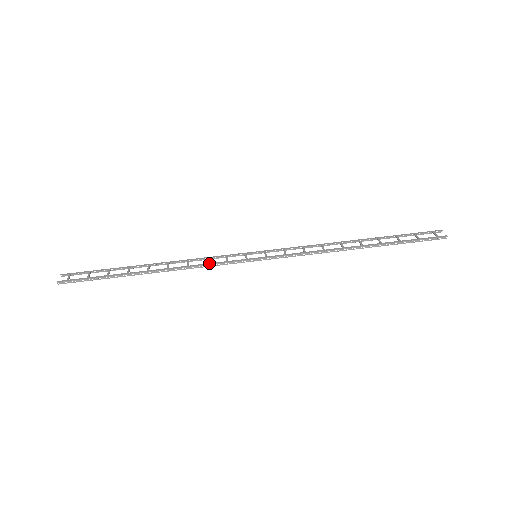
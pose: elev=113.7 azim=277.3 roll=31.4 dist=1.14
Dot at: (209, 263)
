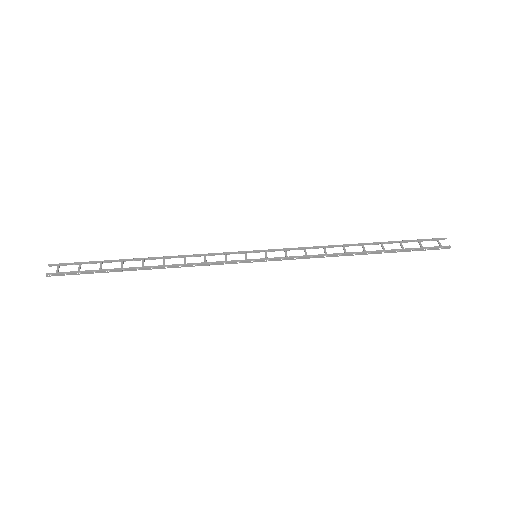
Dot at: (207, 262)
